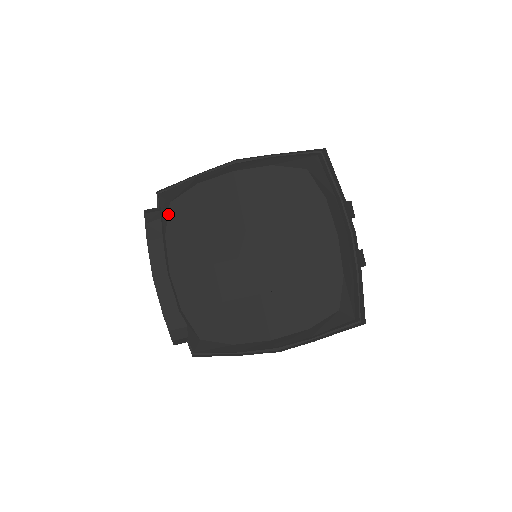
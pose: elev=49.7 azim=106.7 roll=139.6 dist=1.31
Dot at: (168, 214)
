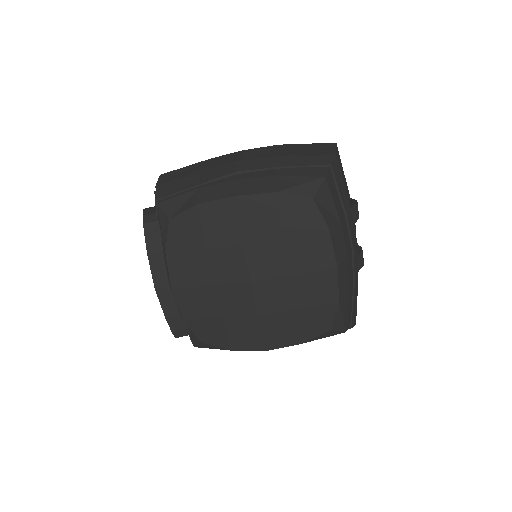
Dot at: (168, 231)
